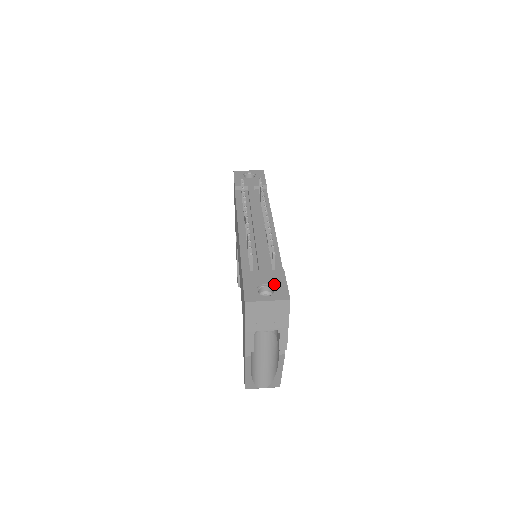
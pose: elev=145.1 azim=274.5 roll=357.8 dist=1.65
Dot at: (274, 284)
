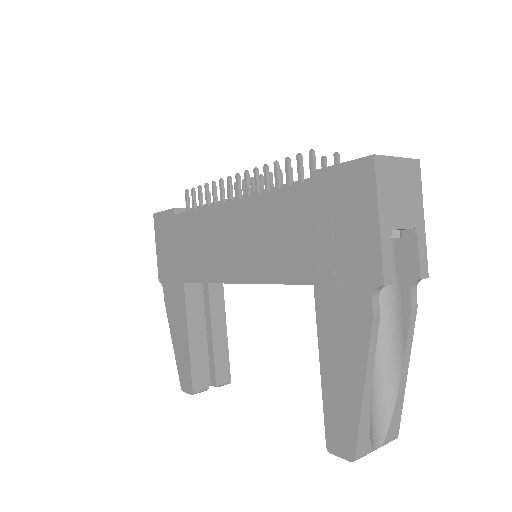
Dot at: occluded
